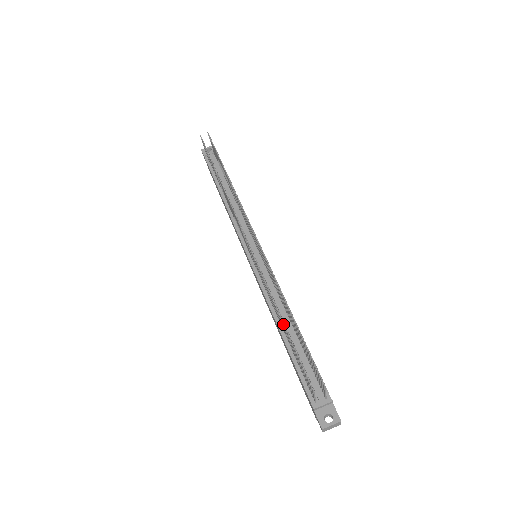
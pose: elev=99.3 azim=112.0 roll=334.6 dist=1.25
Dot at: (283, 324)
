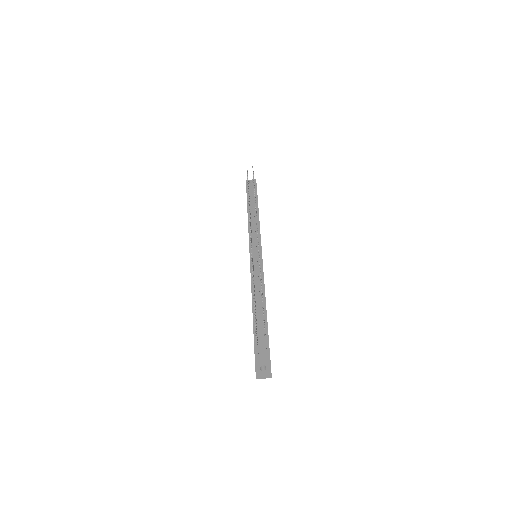
Dot at: (253, 293)
